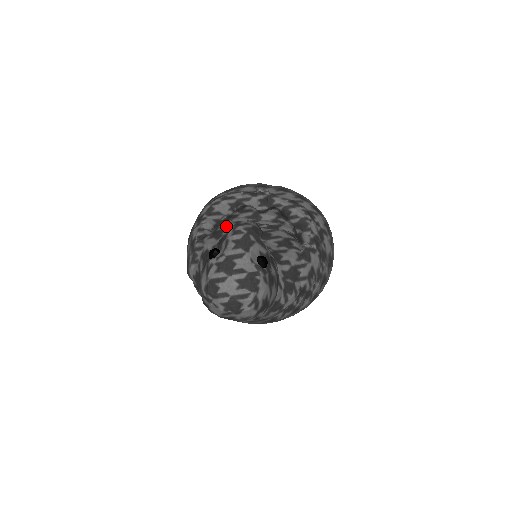
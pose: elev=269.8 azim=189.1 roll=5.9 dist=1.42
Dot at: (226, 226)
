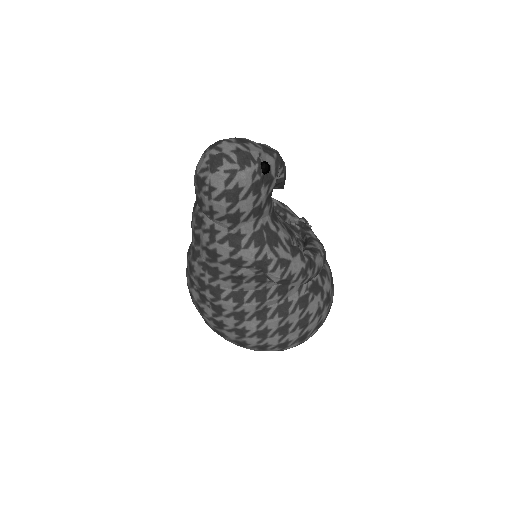
Dot at: occluded
